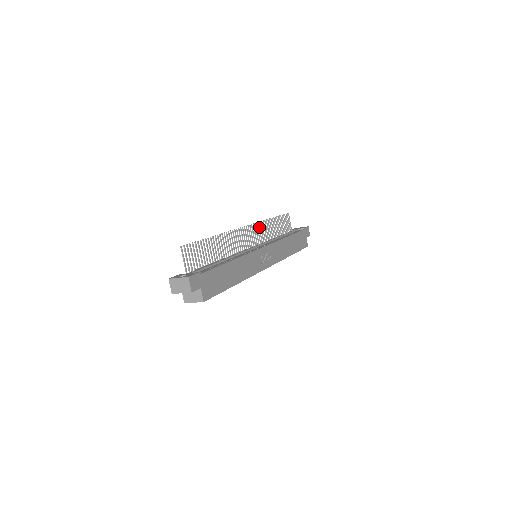
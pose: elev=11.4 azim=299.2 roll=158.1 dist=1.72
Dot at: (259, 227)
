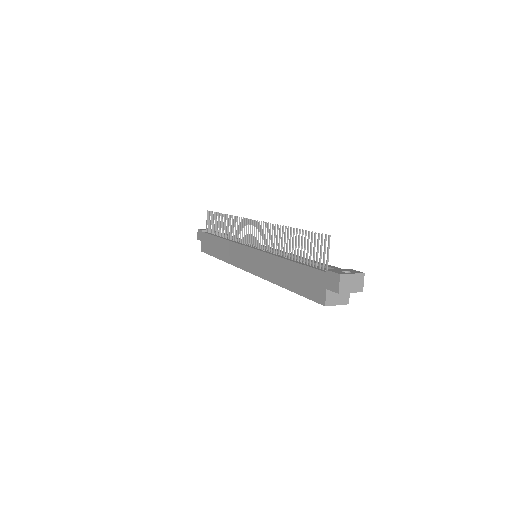
Dot at: (240, 223)
